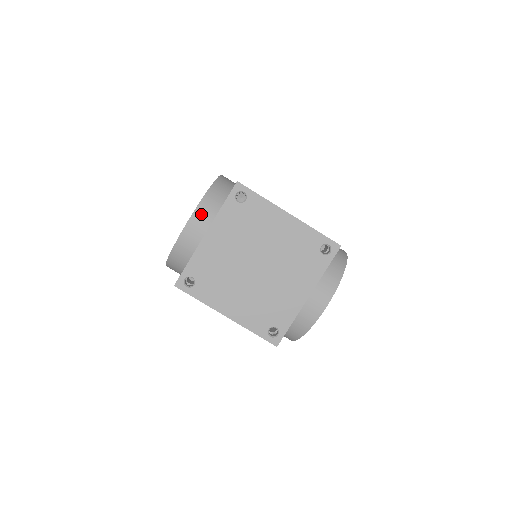
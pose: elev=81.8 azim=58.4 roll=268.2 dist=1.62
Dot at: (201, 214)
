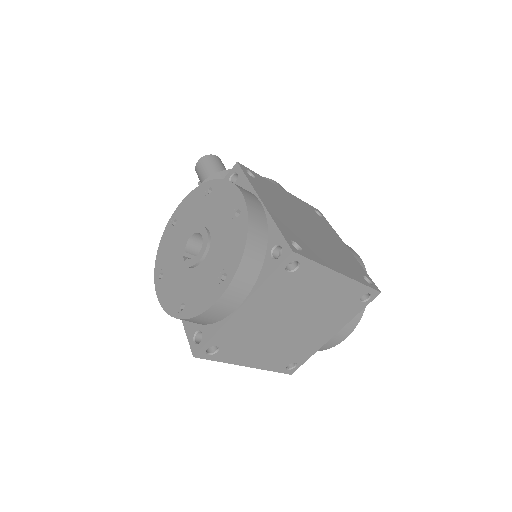
Dot at: (237, 287)
